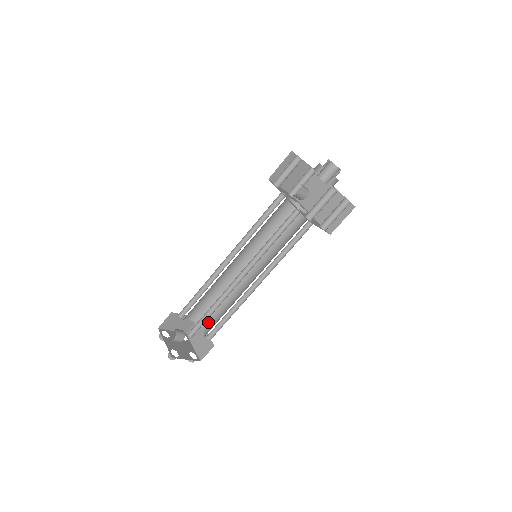
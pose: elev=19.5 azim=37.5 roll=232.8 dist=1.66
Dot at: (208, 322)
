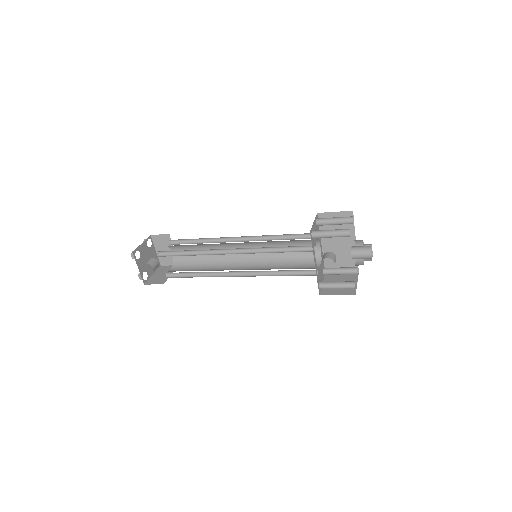
Dot at: occluded
